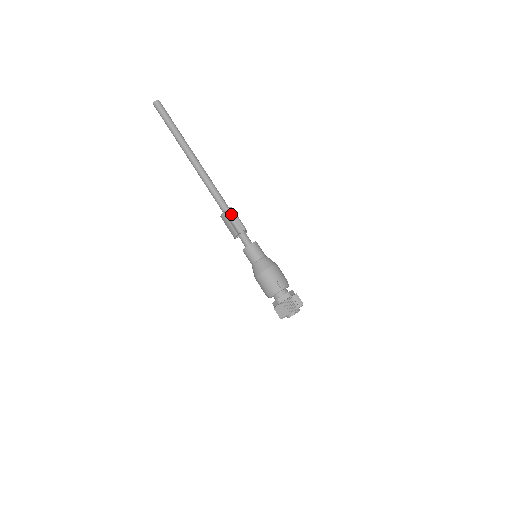
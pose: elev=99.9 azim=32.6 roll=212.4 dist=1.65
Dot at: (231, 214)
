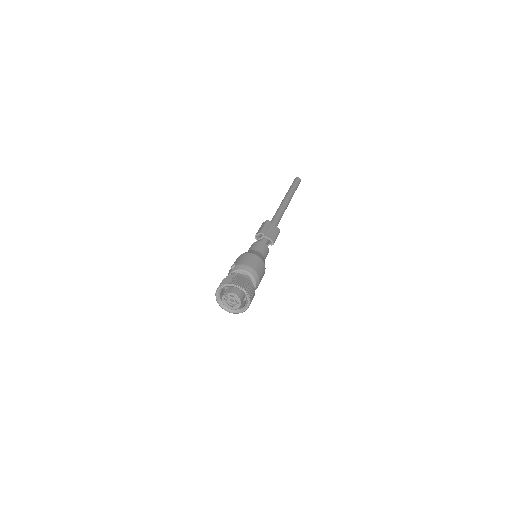
Dot at: (262, 225)
